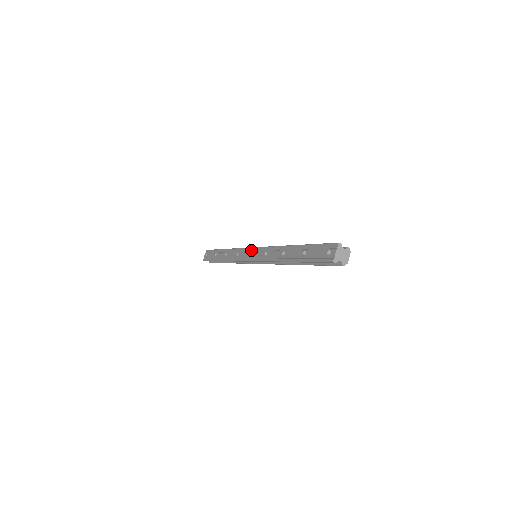
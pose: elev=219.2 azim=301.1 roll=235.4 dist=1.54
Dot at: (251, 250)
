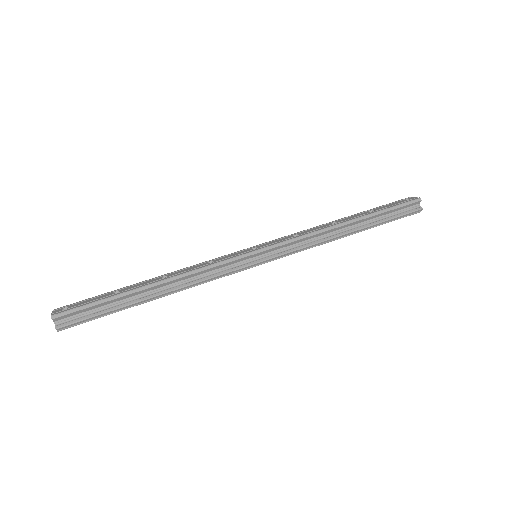
Dot at: (250, 248)
